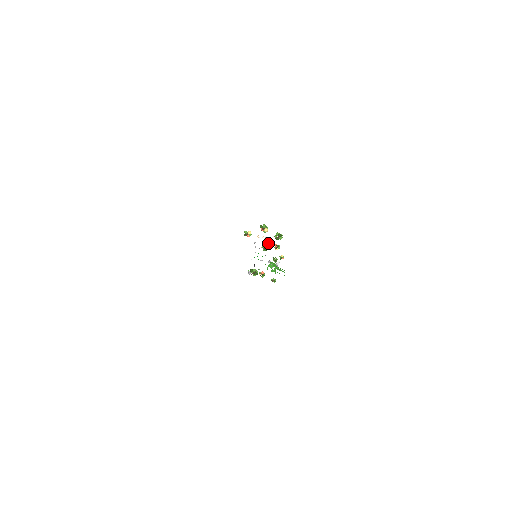
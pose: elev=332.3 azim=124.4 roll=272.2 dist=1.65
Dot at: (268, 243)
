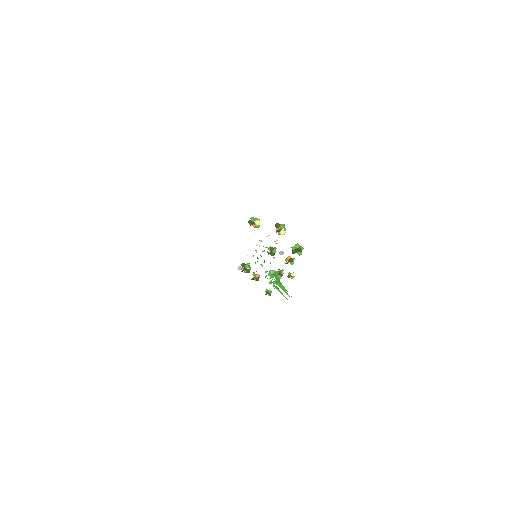
Dot at: (279, 253)
